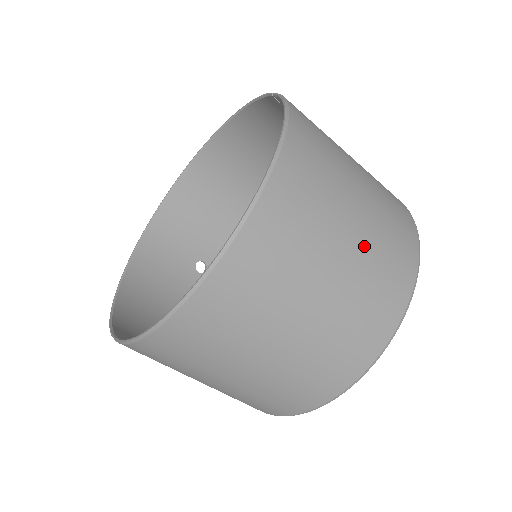
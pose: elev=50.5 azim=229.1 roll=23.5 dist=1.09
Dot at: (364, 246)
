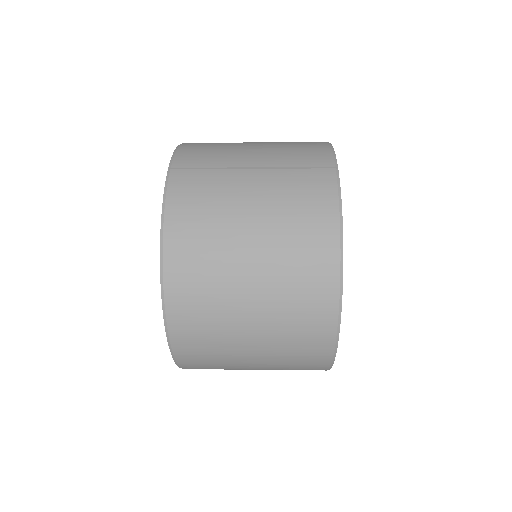
Dot at: (269, 301)
